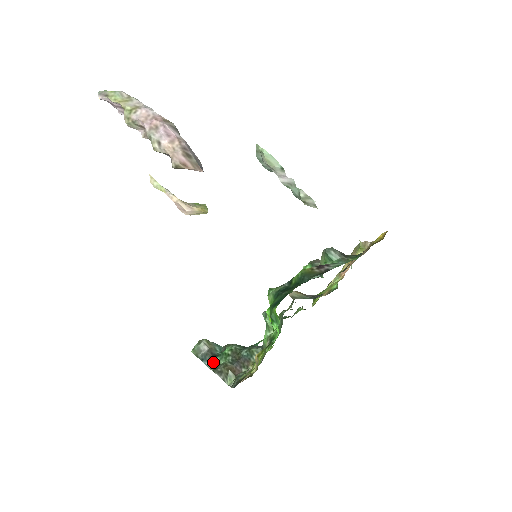
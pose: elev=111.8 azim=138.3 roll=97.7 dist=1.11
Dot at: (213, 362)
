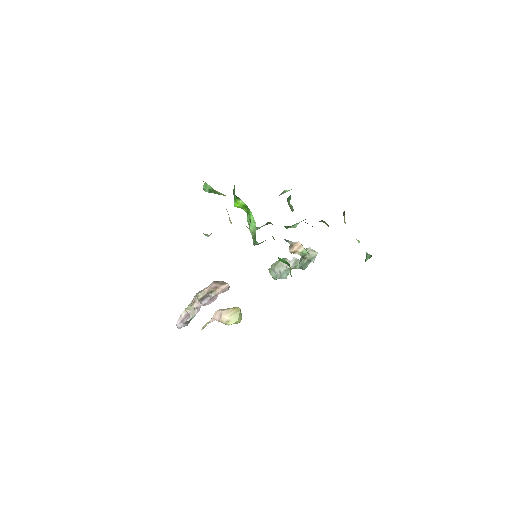
Dot at: occluded
